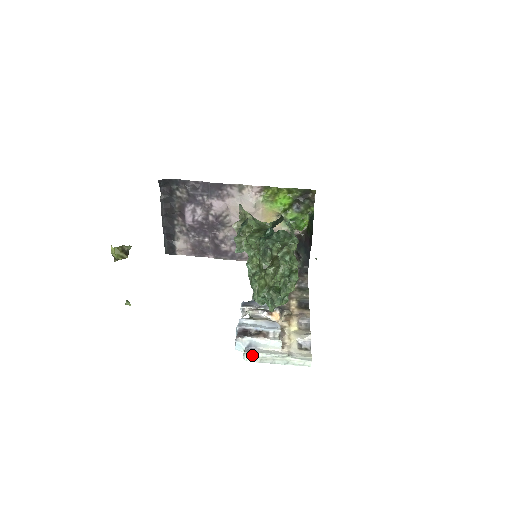
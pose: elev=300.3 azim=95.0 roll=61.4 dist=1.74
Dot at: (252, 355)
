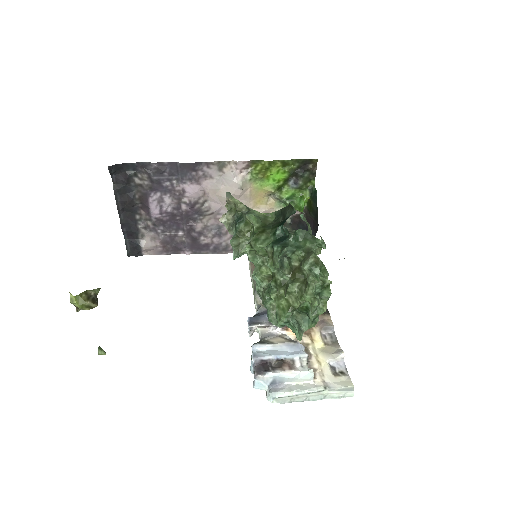
Dot at: (280, 396)
